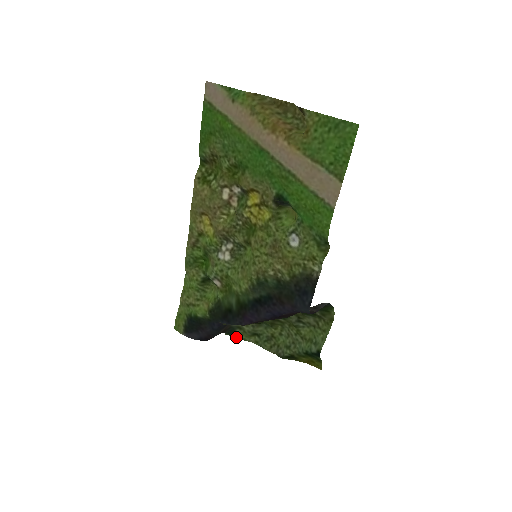
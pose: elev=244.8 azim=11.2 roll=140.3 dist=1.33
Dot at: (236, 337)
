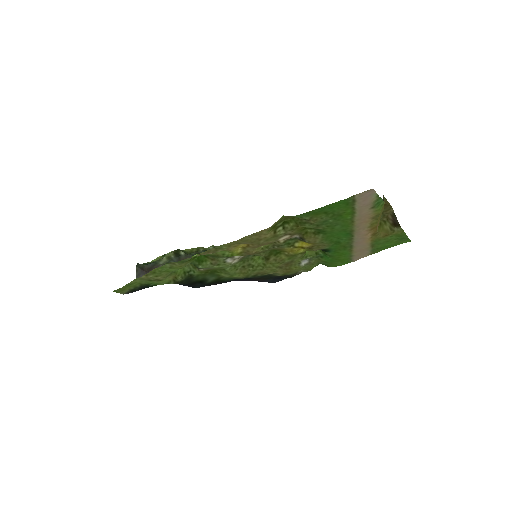
Dot at: (148, 263)
